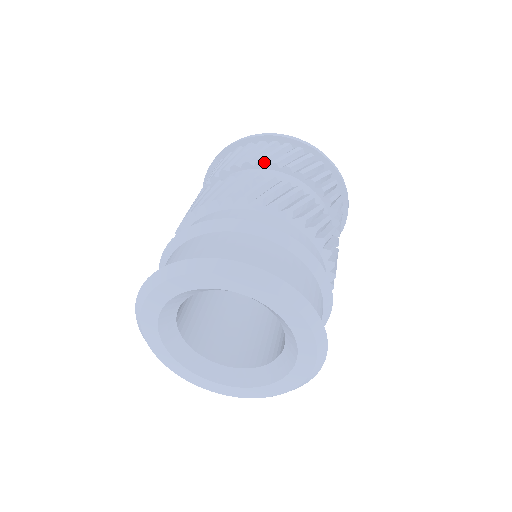
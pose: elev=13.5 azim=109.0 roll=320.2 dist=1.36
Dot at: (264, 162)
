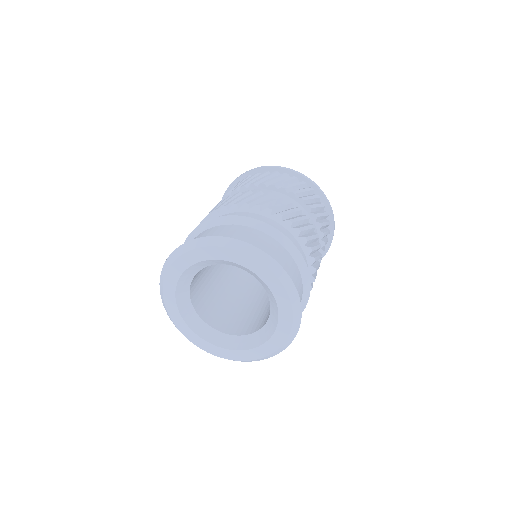
Dot at: occluded
